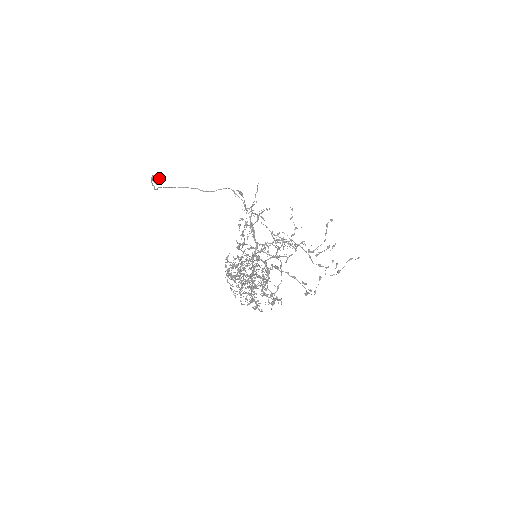
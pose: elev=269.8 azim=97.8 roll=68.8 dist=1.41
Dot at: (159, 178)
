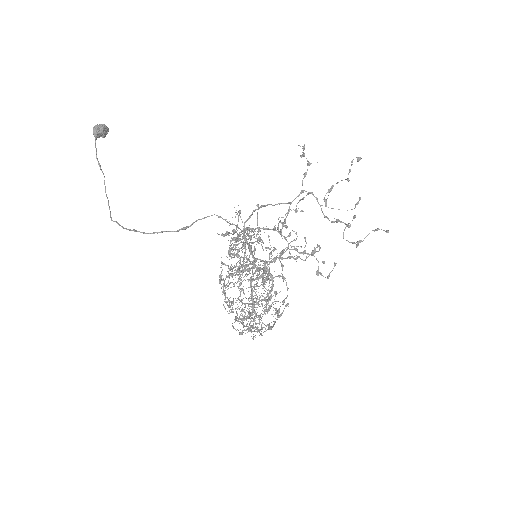
Dot at: (104, 129)
